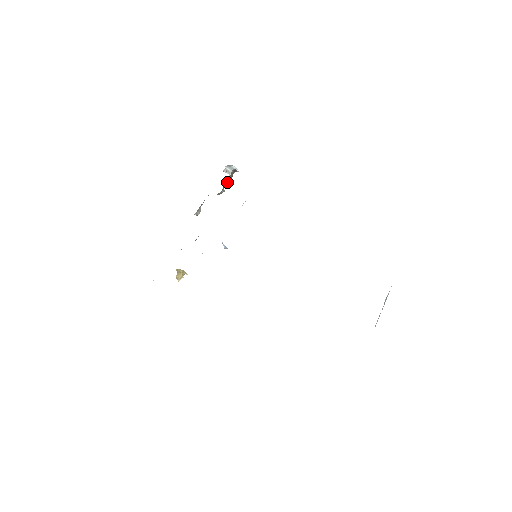
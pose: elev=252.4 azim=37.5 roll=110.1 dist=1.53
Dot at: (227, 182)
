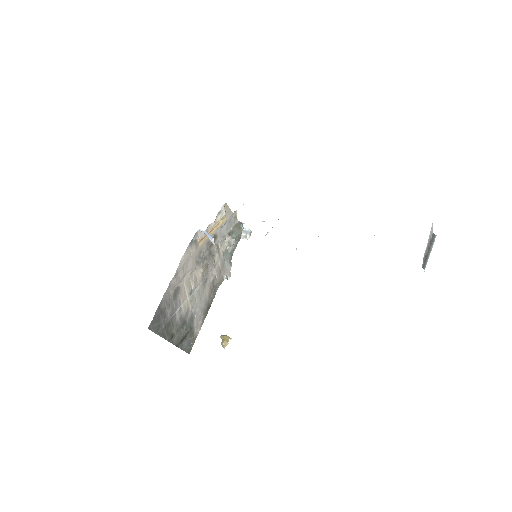
Dot at: occluded
